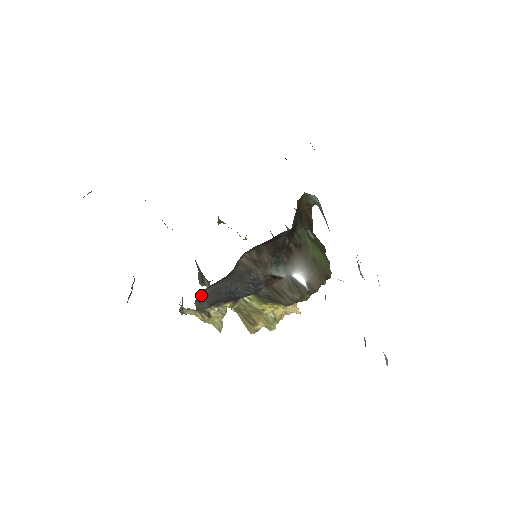
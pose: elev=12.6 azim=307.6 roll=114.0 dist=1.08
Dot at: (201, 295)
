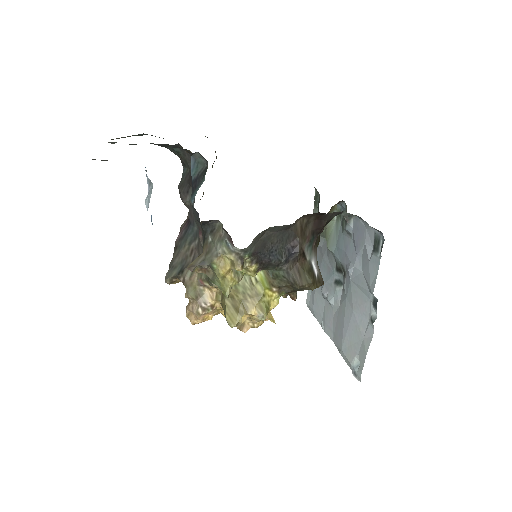
Dot at: (263, 232)
